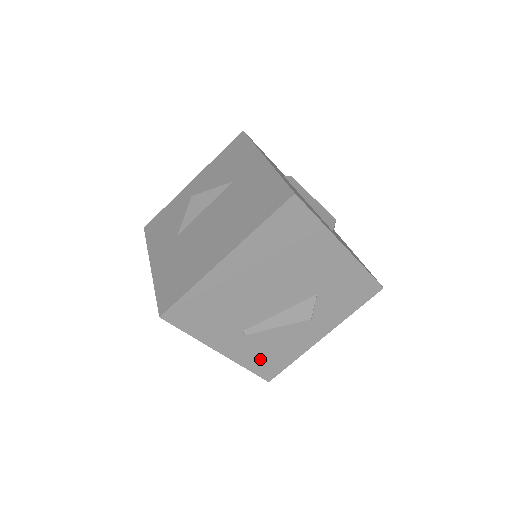
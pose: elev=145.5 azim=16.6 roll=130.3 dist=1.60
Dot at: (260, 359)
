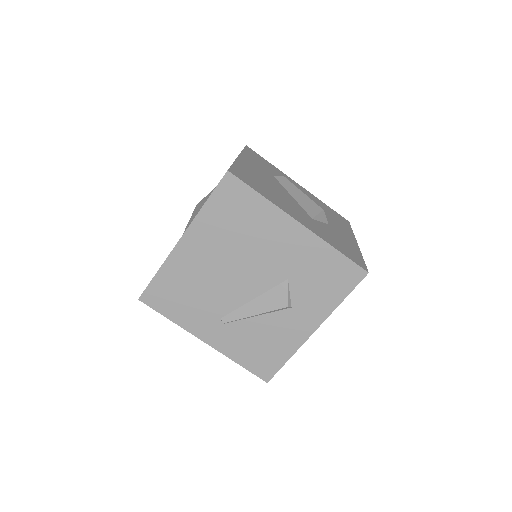
Dot at: (249, 353)
